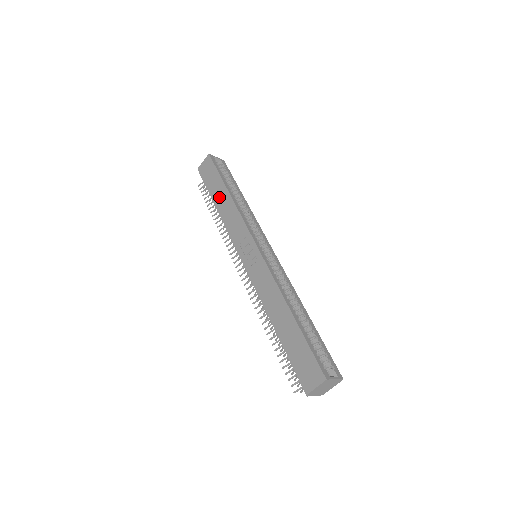
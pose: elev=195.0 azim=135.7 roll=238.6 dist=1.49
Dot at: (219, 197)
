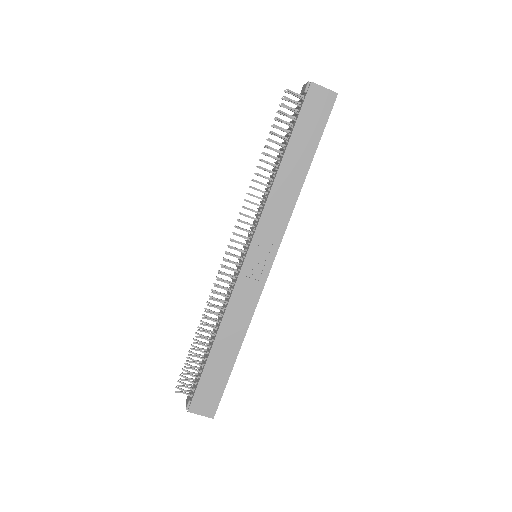
Dot at: (295, 161)
